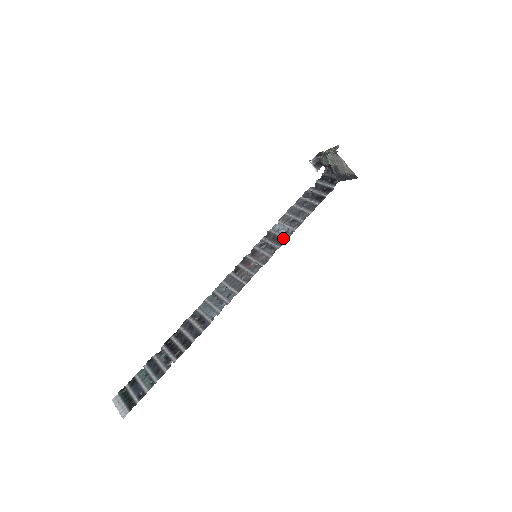
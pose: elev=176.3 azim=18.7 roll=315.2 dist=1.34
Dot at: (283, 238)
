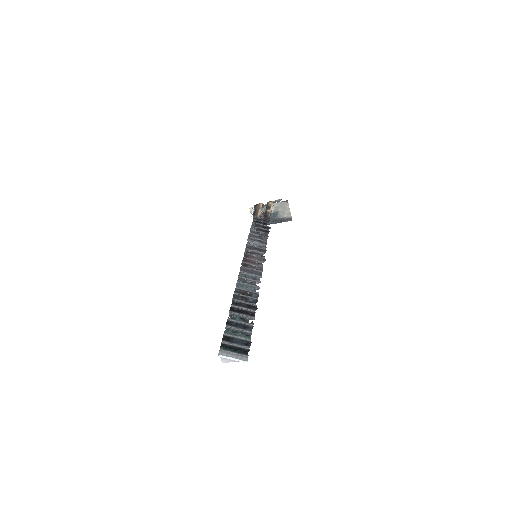
Dot at: (262, 249)
